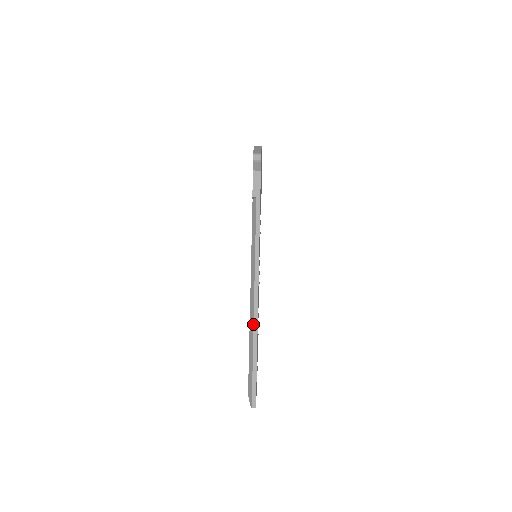
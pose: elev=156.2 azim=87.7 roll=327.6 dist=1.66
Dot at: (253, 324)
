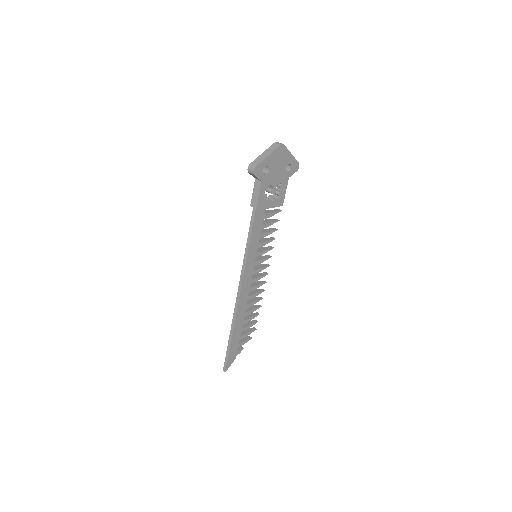
Dot at: (233, 315)
